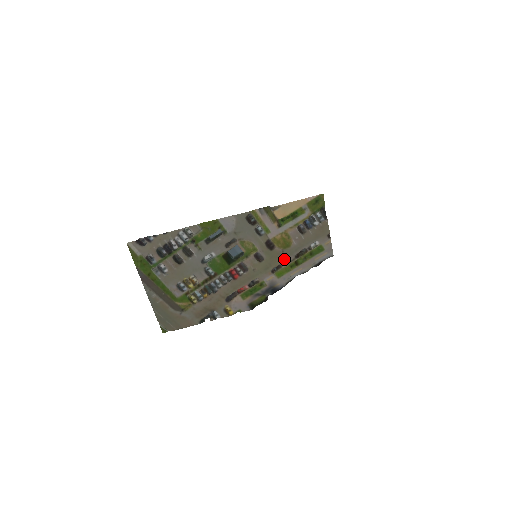
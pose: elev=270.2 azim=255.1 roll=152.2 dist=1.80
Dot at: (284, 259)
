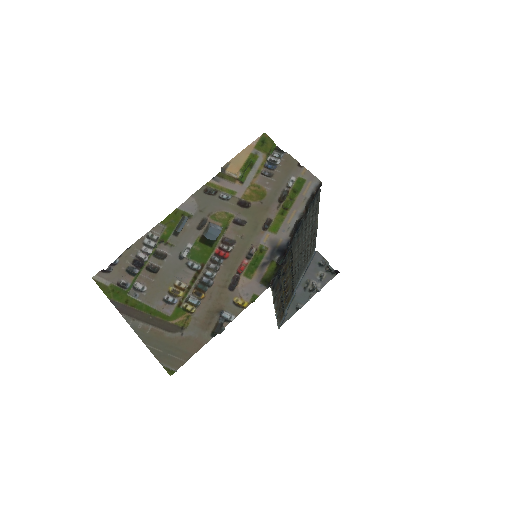
Dot at: (268, 210)
